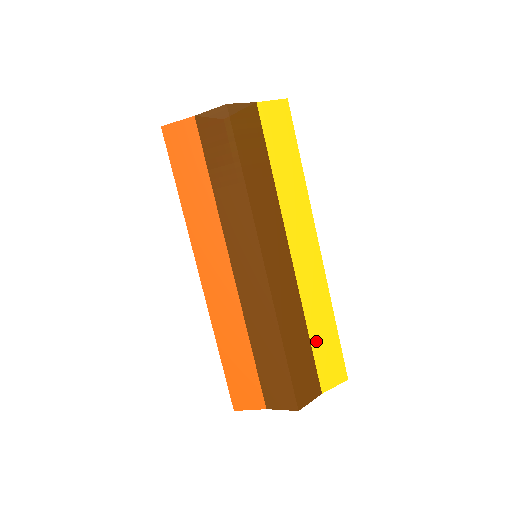
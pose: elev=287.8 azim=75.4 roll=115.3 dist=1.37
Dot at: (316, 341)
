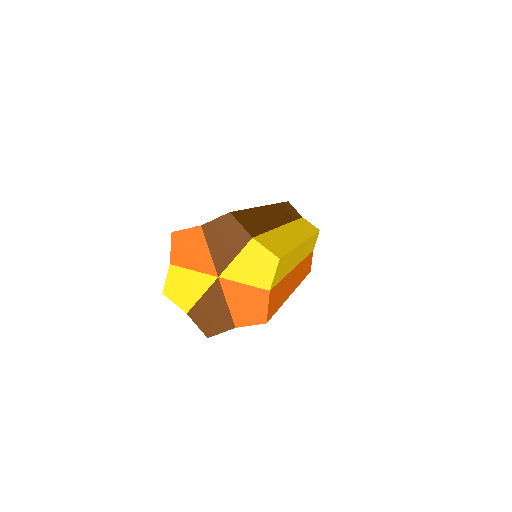
Dot at: (271, 236)
